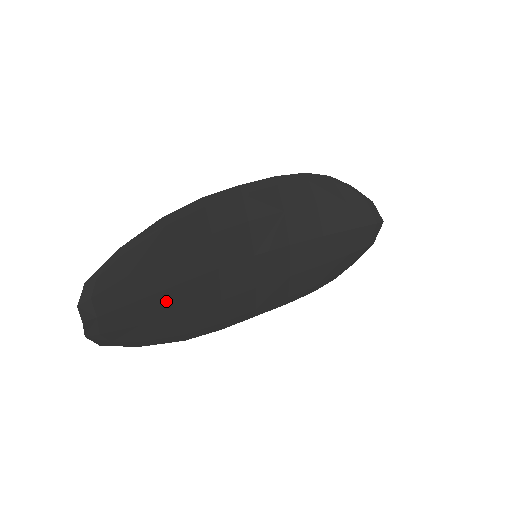
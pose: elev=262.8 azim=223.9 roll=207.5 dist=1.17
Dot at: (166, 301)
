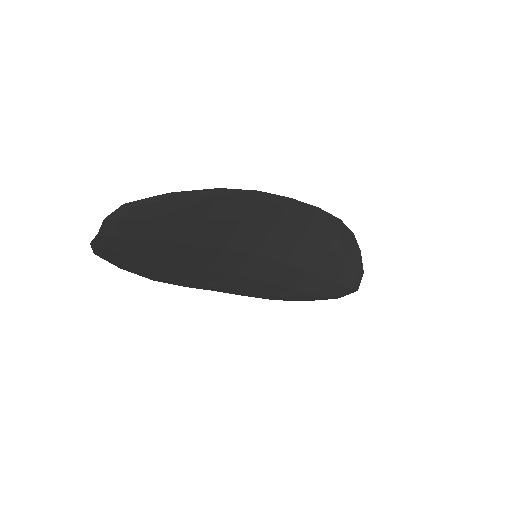
Dot at: (168, 250)
